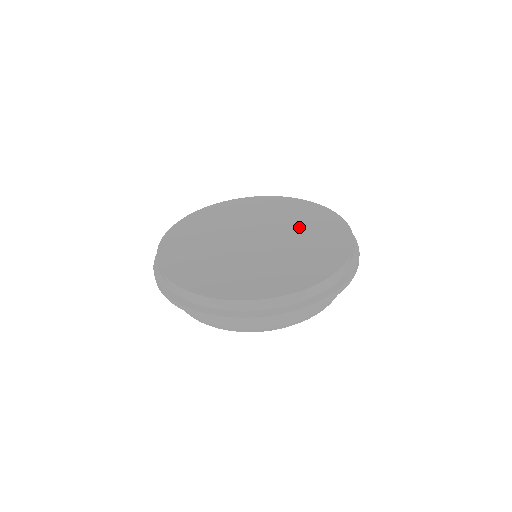
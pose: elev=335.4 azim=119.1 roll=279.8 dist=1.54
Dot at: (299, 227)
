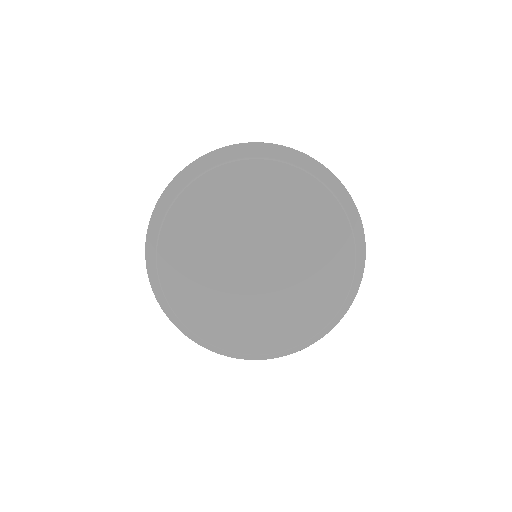
Dot at: occluded
